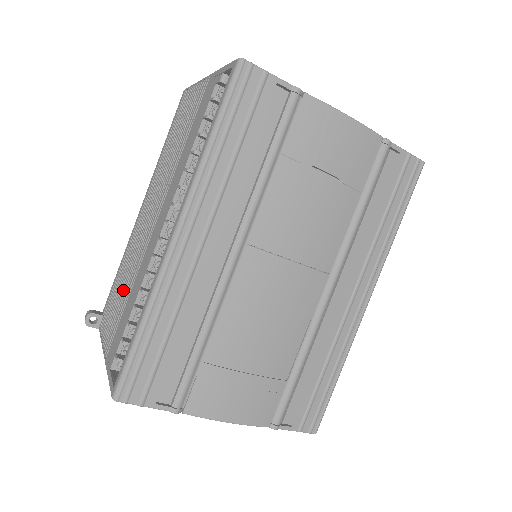
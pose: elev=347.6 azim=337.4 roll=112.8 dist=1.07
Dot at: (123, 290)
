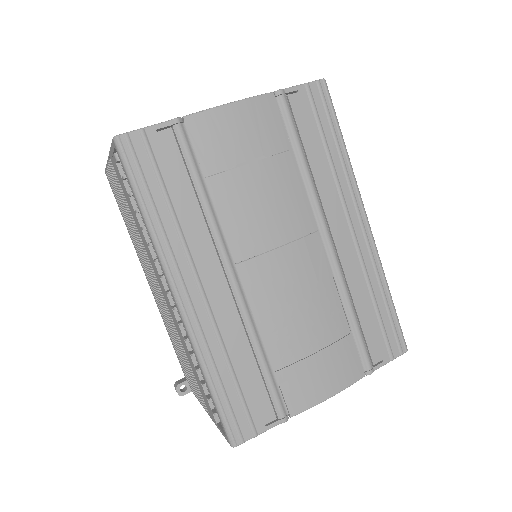
Dot at: (183, 356)
